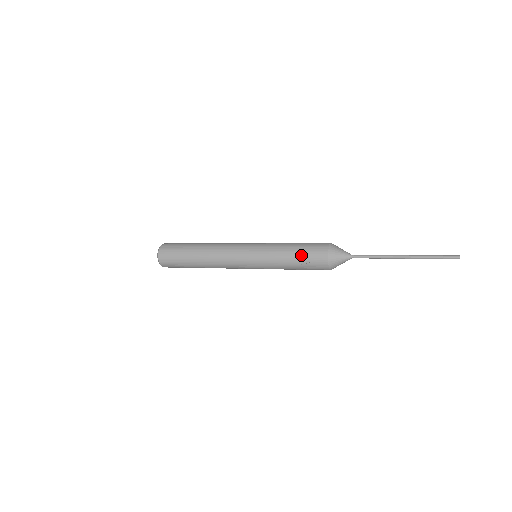
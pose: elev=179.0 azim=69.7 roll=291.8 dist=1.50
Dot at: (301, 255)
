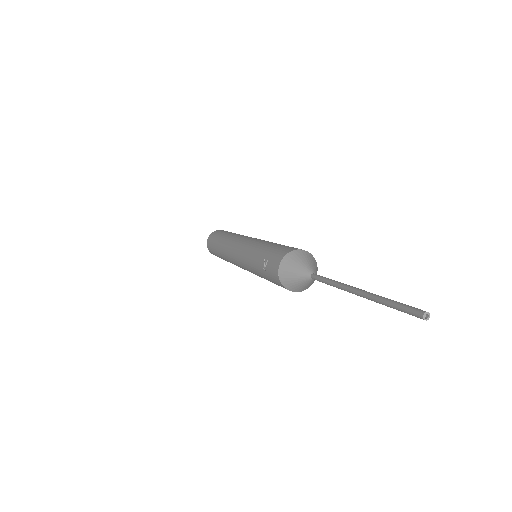
Dot at: (266, 254)
